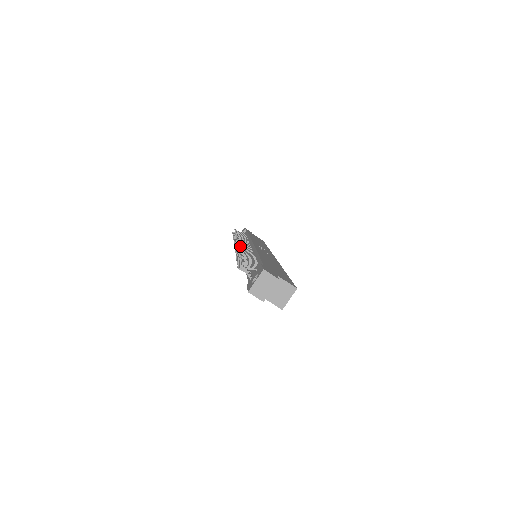
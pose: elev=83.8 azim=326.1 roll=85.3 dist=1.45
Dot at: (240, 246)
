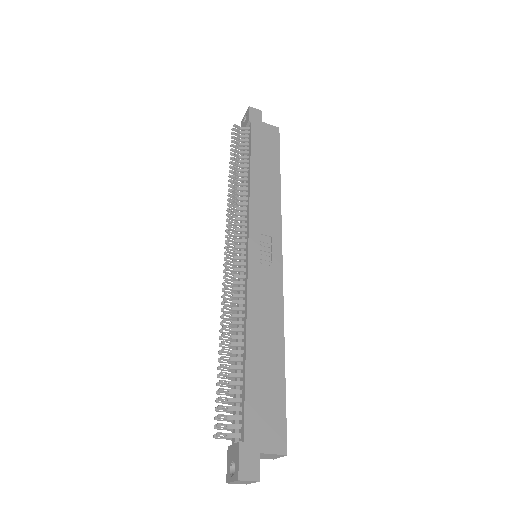
Dot at: occluded
